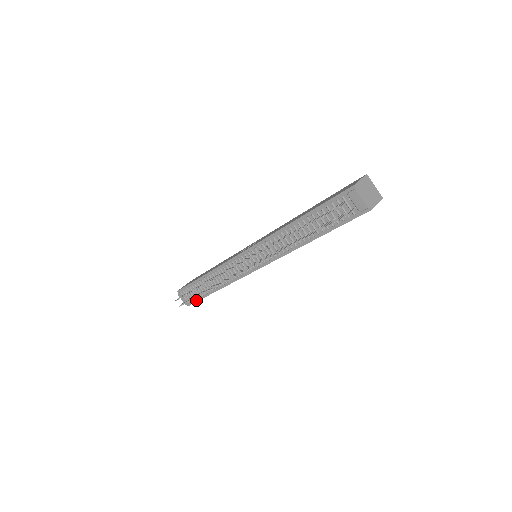
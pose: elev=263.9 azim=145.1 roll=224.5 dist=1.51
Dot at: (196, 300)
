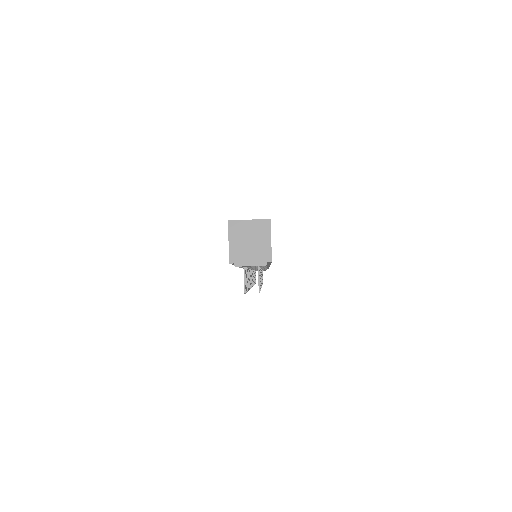
Dot at: occluded
